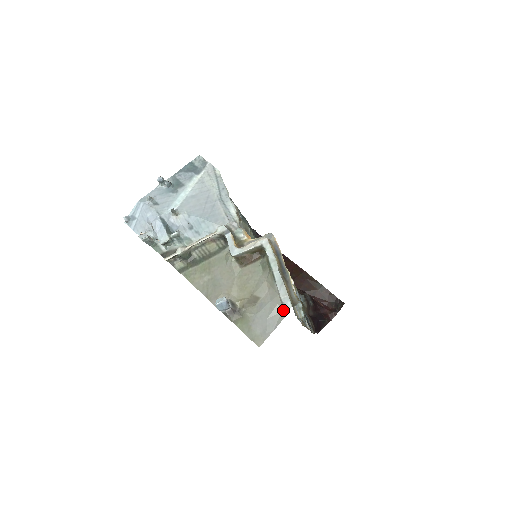
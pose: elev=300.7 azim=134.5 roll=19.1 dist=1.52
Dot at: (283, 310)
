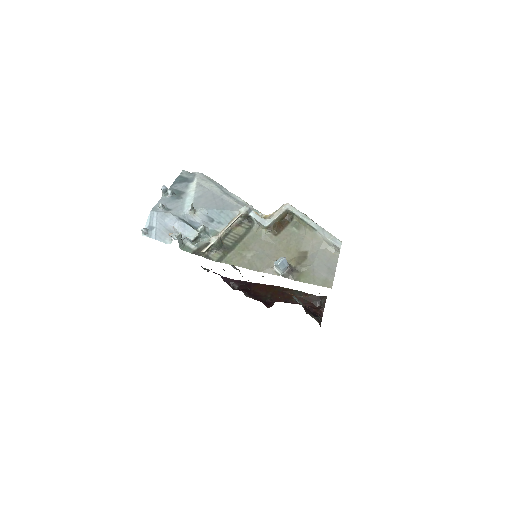
Dot at: (334, 251)
